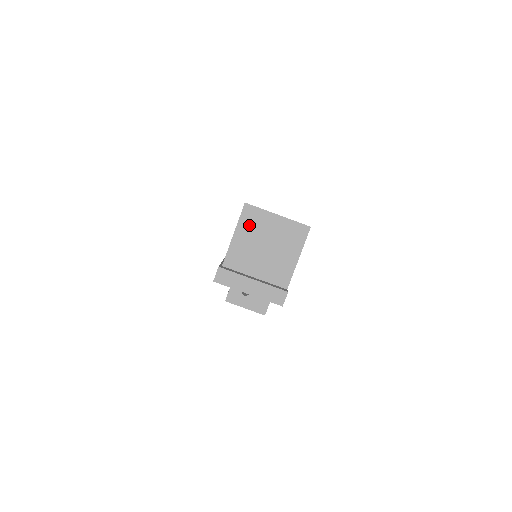
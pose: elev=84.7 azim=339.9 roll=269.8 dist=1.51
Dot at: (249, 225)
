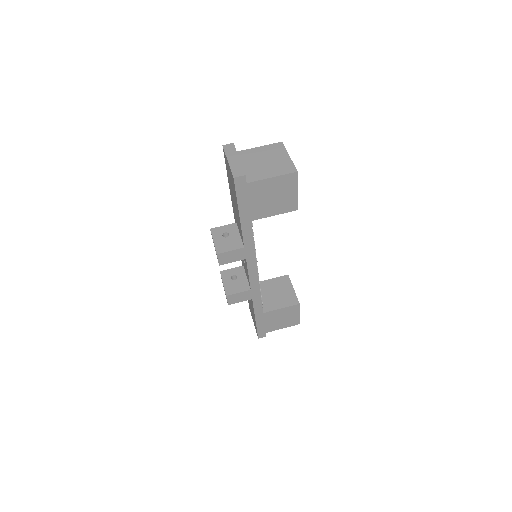
Dot at: (271, 149)
